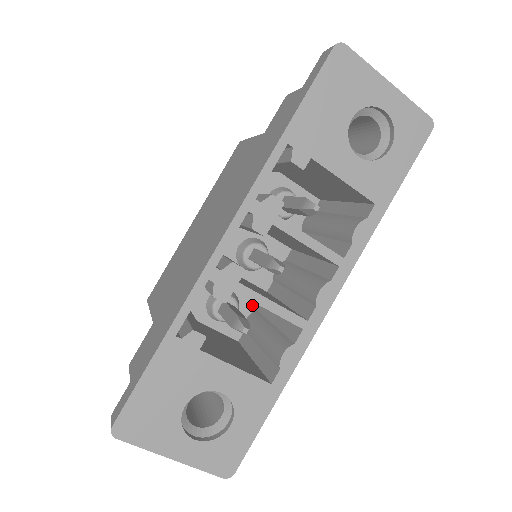
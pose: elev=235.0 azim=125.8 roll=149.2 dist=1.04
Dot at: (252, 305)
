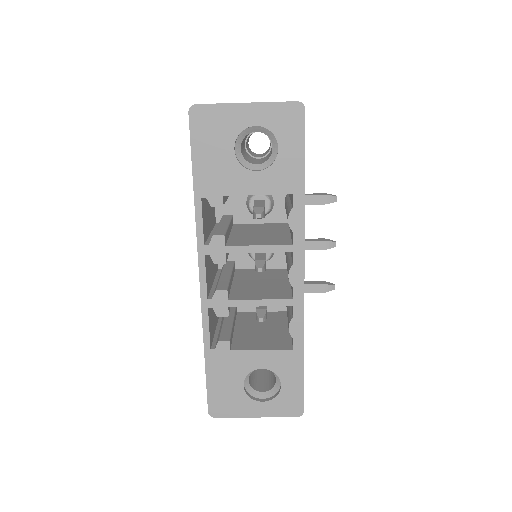
Dot at: occluded
